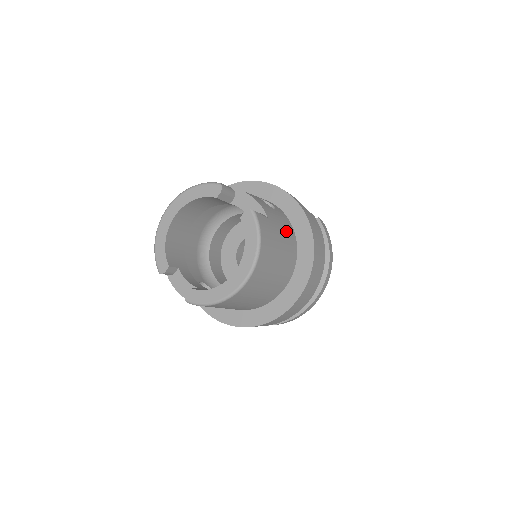
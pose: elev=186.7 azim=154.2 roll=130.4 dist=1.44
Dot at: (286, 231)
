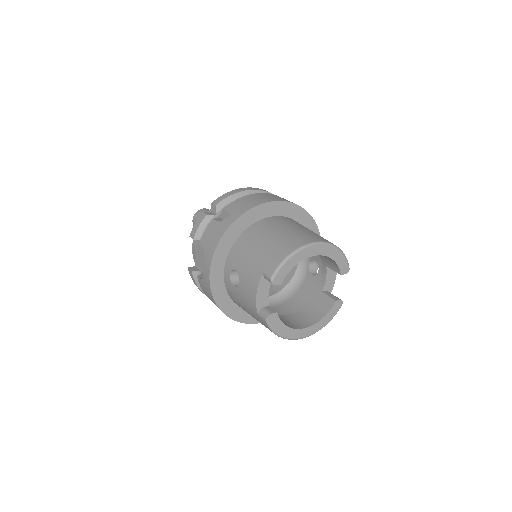
Dot at: occluded
